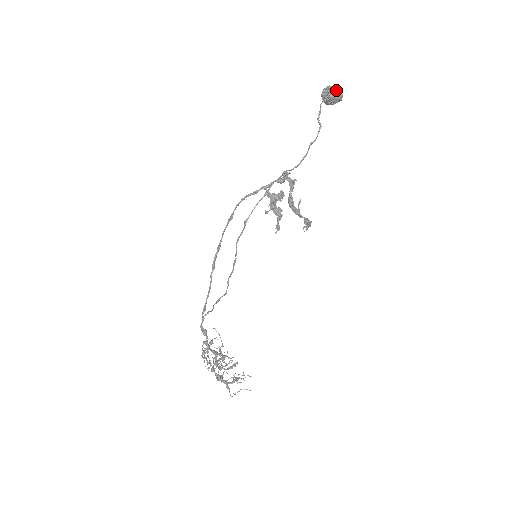
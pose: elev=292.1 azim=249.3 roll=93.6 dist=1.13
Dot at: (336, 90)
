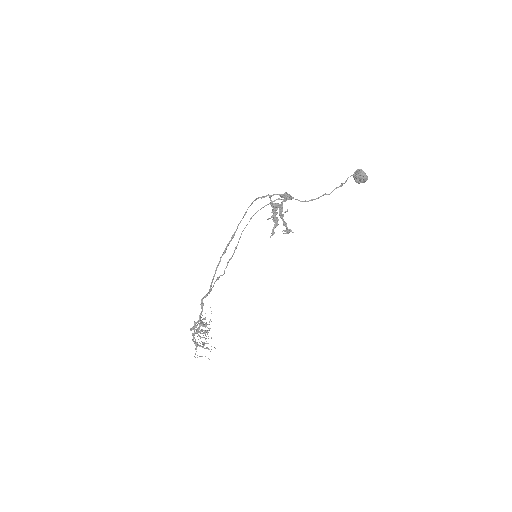
Dot at: (363, 172)
